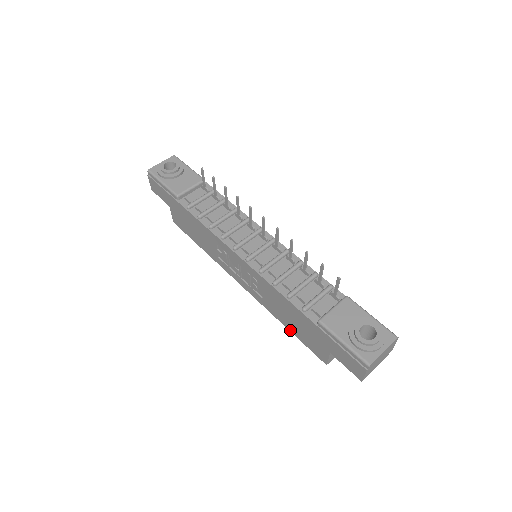
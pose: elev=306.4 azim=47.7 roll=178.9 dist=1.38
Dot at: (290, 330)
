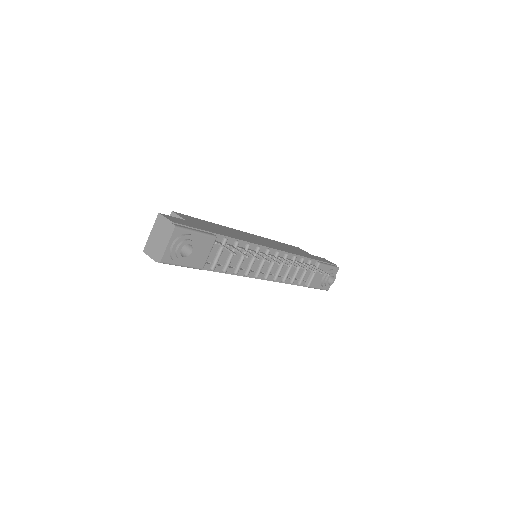
Dot at: occluded
